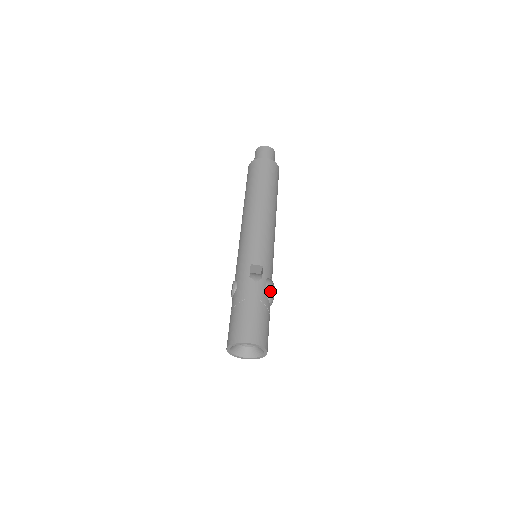
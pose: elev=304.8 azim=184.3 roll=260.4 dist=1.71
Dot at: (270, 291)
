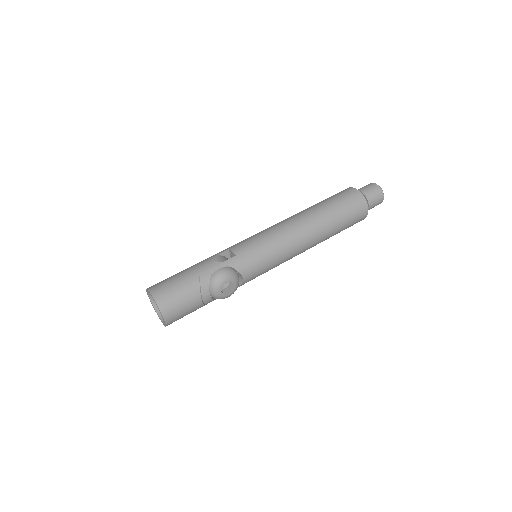
Dot at: (218, 275)
